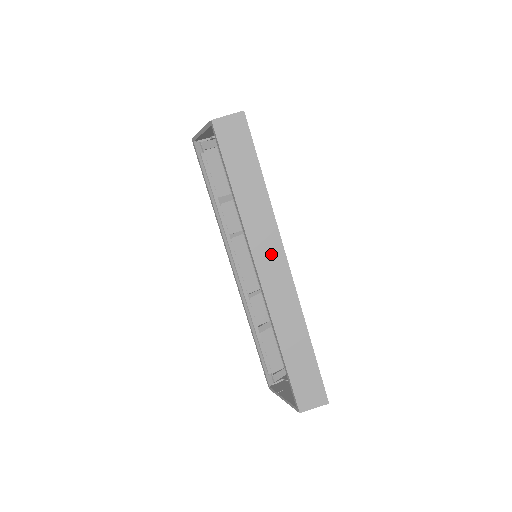
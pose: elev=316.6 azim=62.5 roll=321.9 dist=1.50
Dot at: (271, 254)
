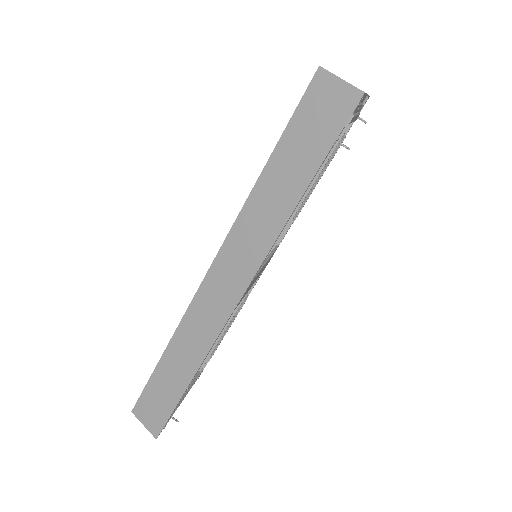
Dot at: (235, 271)
